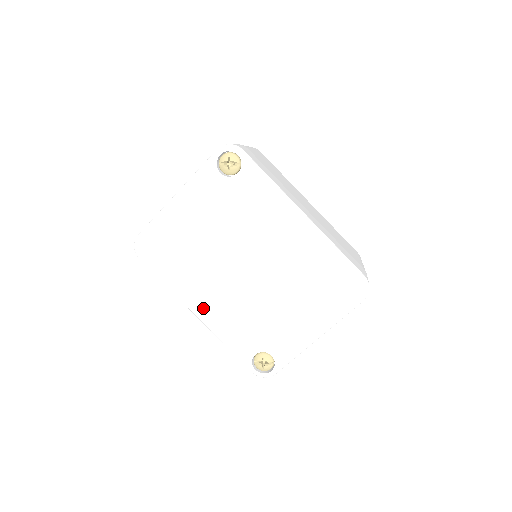
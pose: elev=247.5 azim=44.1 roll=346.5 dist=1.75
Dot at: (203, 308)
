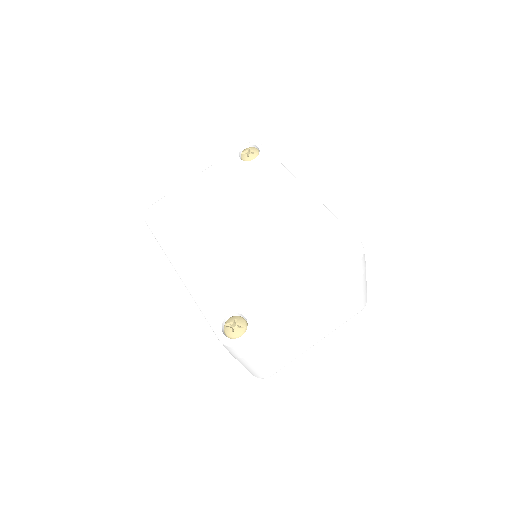
Dot at: (188, 265)
